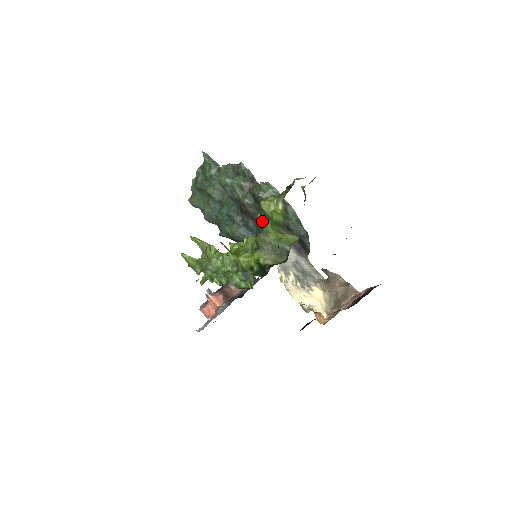
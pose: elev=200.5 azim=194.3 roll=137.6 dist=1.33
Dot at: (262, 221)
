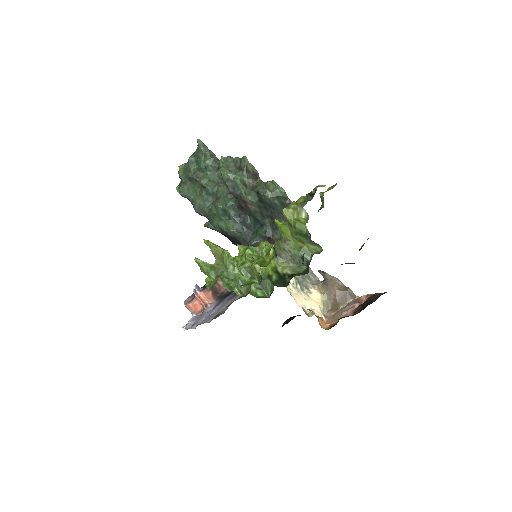
Dot at: (280, 227)
